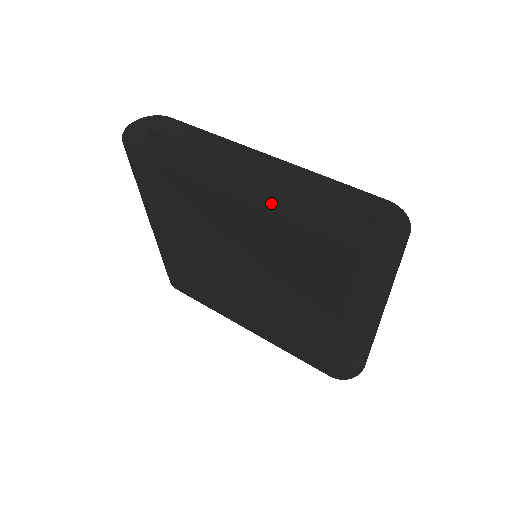
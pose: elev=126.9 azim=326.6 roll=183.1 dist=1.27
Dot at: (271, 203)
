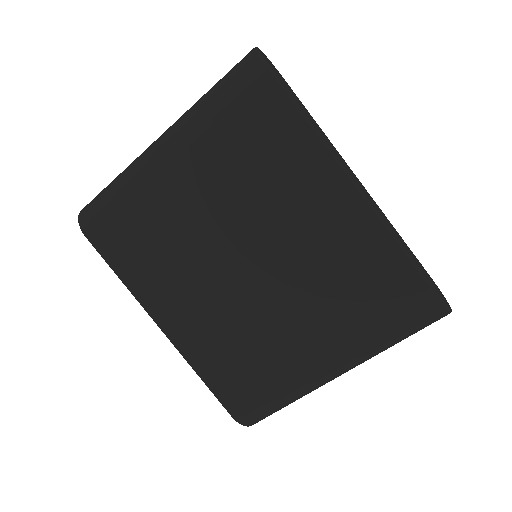
Dot at: occluded
